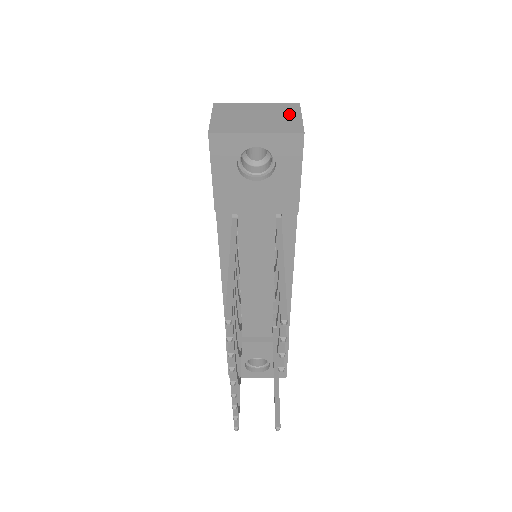
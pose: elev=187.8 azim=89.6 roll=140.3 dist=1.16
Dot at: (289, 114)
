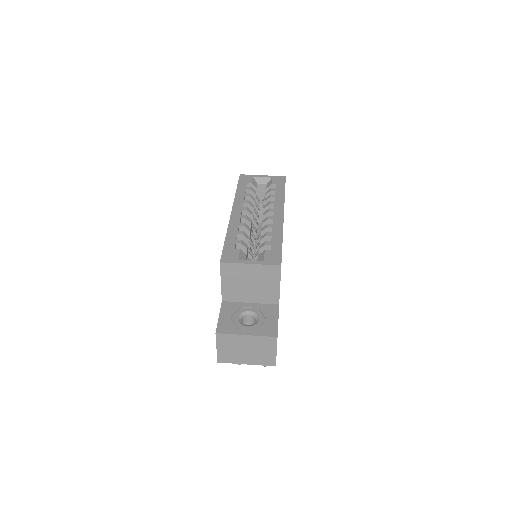
Dot at: (268, 349)
